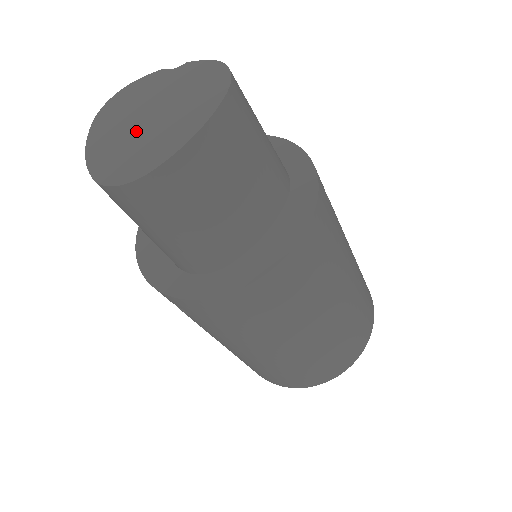
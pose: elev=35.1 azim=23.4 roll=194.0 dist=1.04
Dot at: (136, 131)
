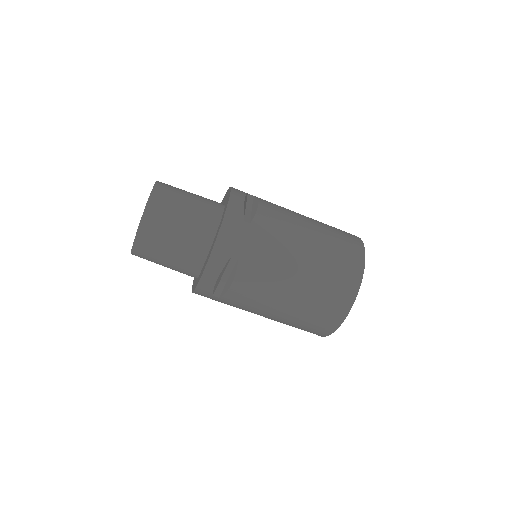
Dot at: occluded
